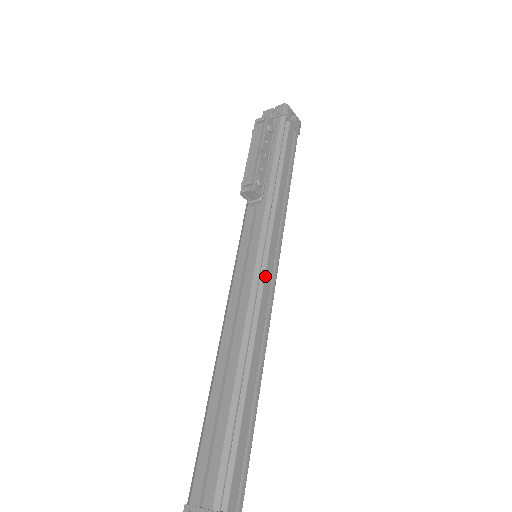
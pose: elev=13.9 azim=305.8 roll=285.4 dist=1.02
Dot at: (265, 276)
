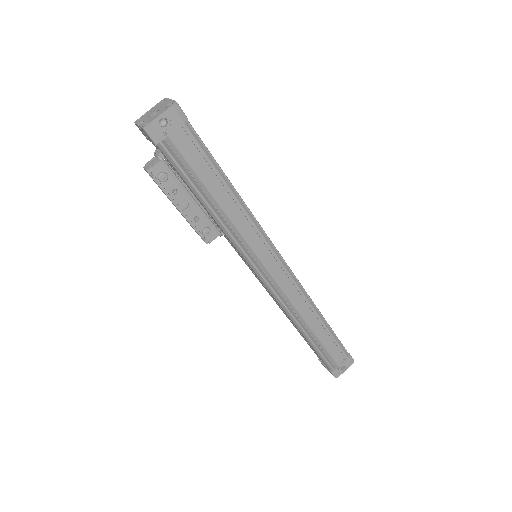
Dot at: (272, 277)
